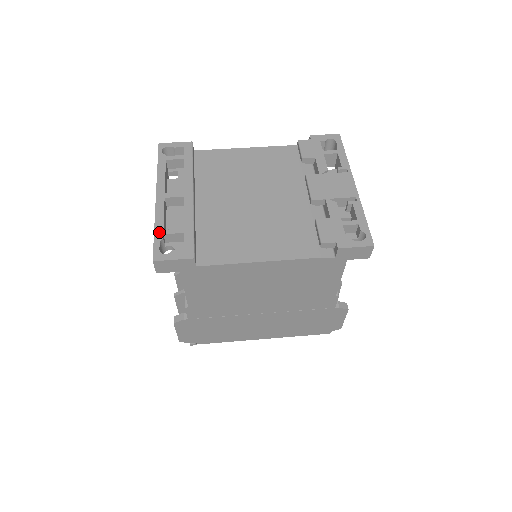
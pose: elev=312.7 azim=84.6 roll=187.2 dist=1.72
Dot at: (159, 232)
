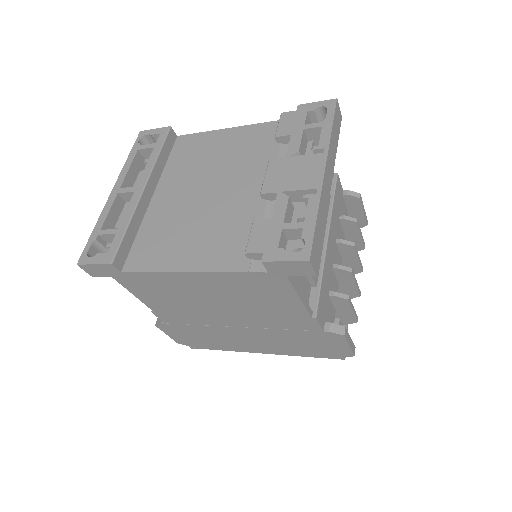
Dot at: (96, 232)
